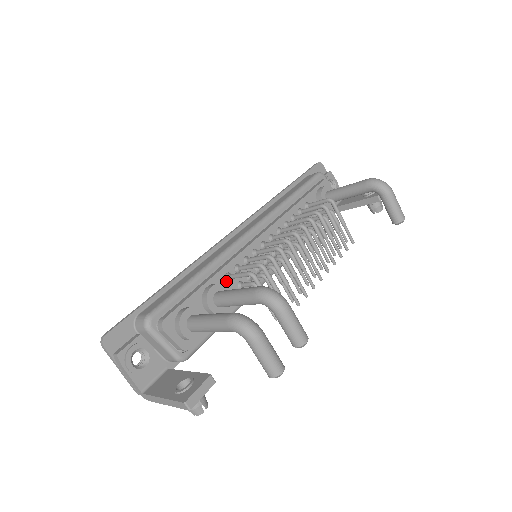
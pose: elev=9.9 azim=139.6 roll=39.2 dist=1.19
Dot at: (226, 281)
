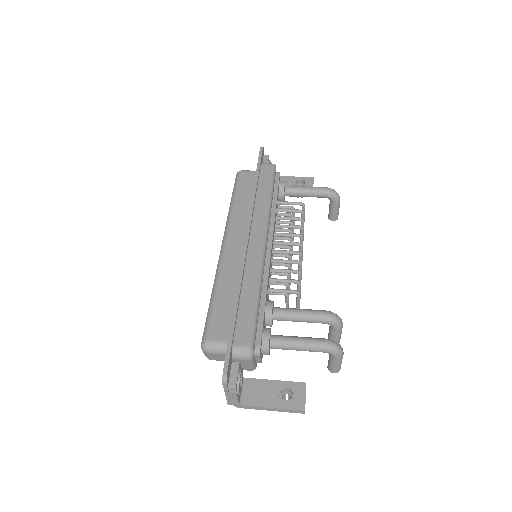
Dot at: (267, 294)
